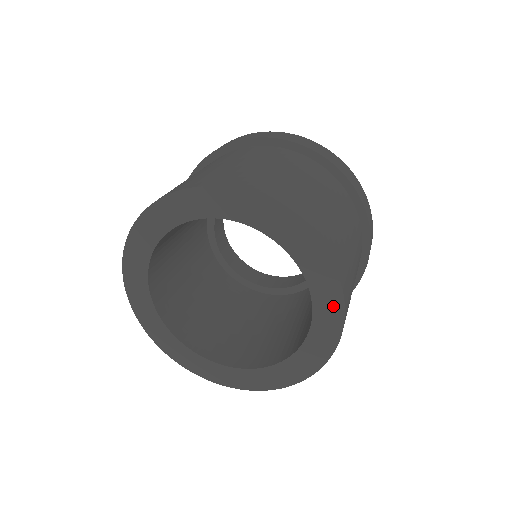
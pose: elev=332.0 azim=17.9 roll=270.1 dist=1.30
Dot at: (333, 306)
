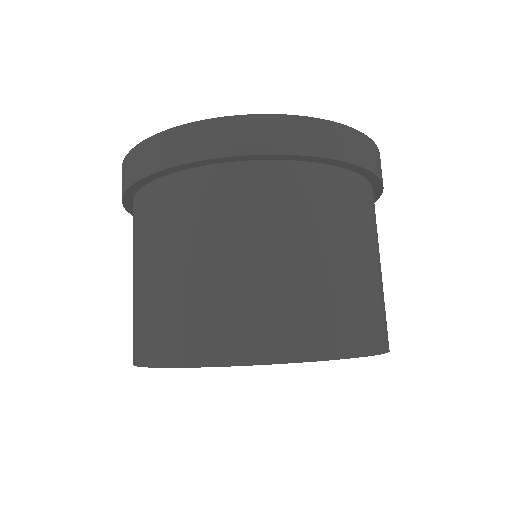
Dot at: occluded
